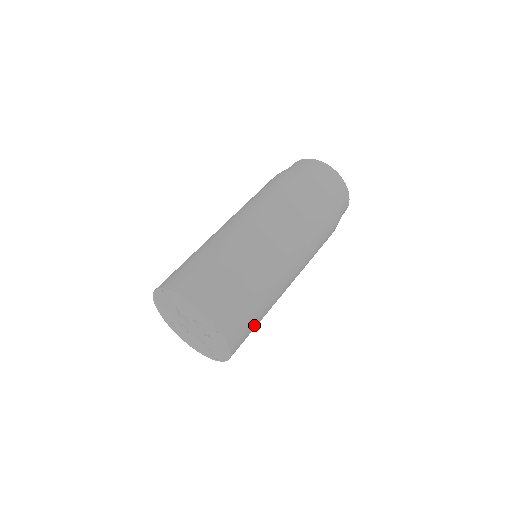
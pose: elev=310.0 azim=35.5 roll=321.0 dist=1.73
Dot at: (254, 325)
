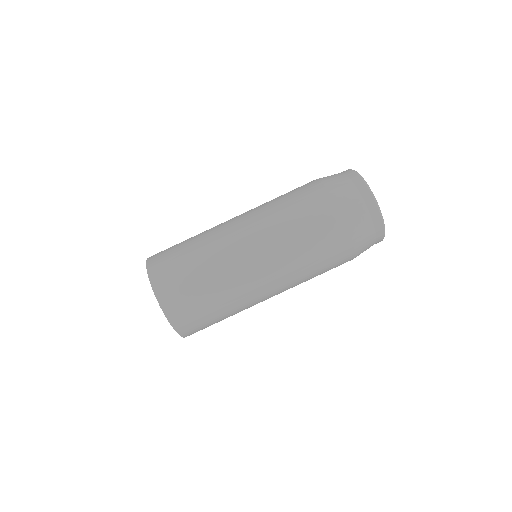
Dot at: (216, 322)
